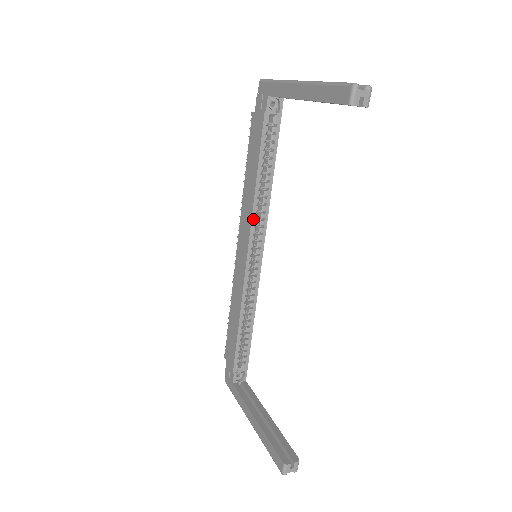
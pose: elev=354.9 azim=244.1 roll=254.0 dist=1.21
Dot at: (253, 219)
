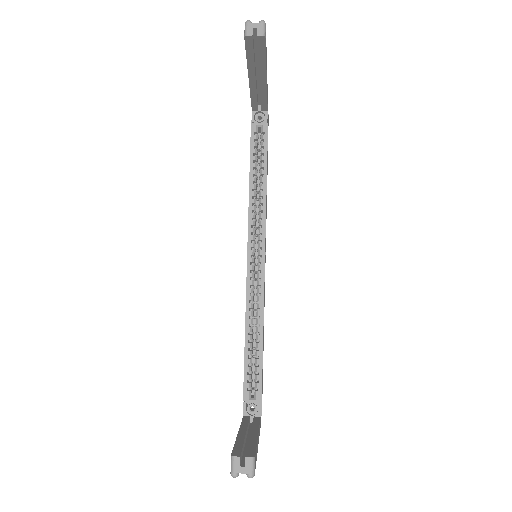
Dot at: (250, 219)
